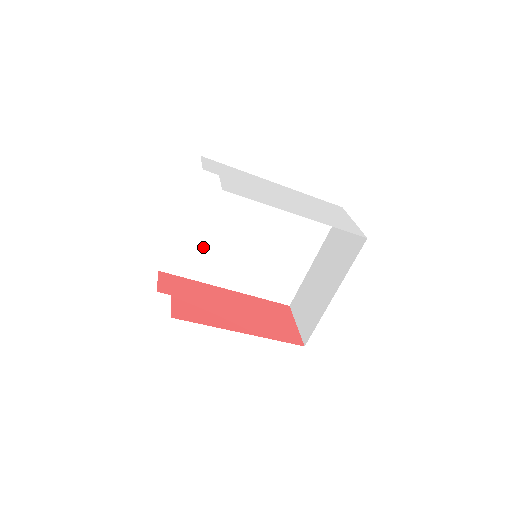
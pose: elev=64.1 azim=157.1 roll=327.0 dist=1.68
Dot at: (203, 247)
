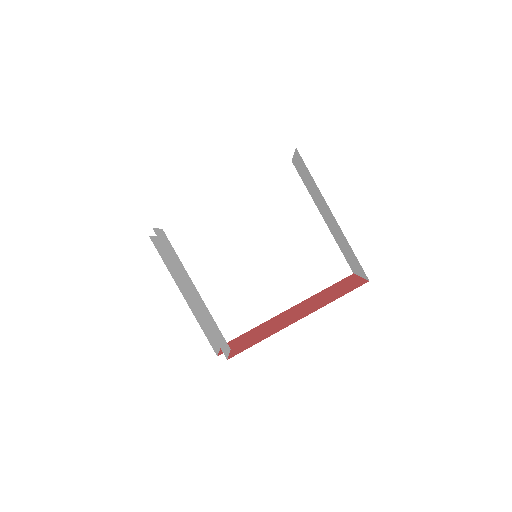
Dot at: (231, 295)
